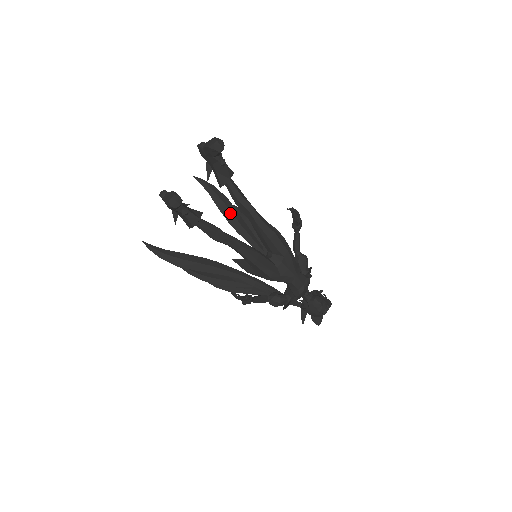
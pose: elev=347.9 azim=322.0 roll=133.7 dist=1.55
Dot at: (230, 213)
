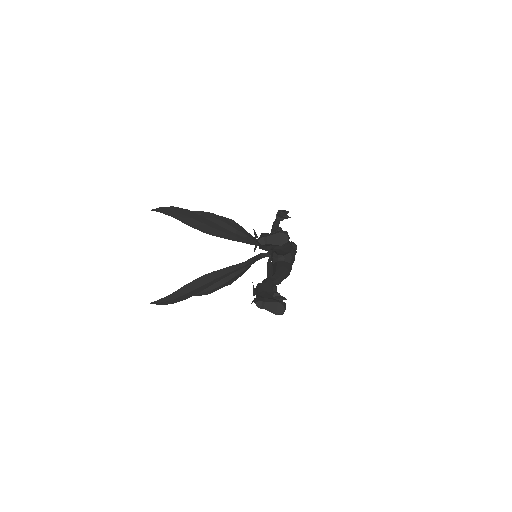
Dot at: (202, 224)
